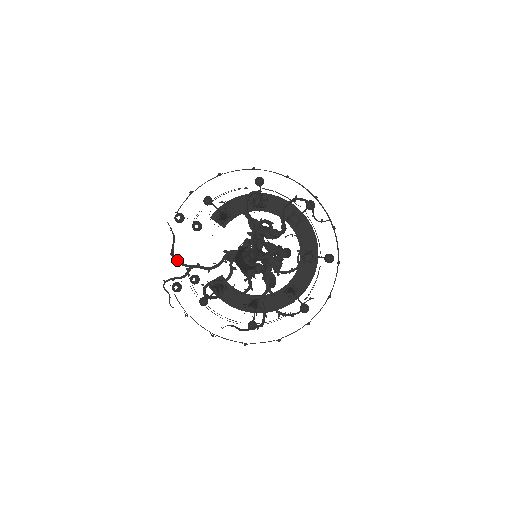
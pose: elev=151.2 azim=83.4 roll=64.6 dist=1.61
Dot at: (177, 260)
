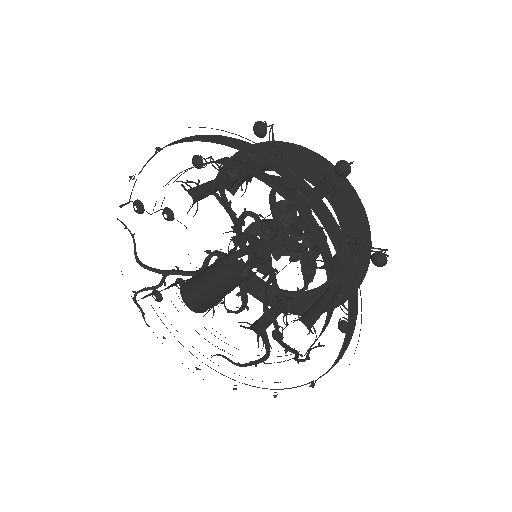
Dot at: (145, 266)
